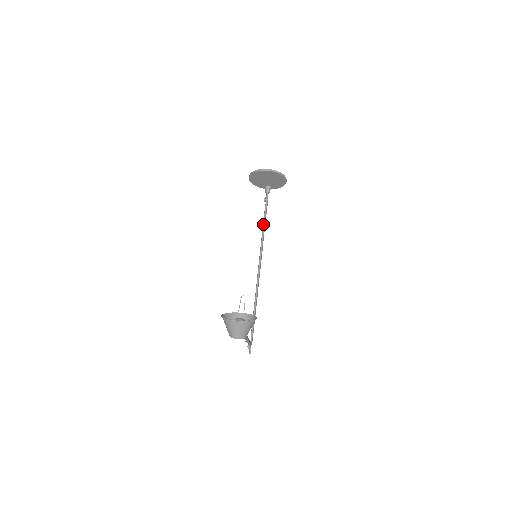
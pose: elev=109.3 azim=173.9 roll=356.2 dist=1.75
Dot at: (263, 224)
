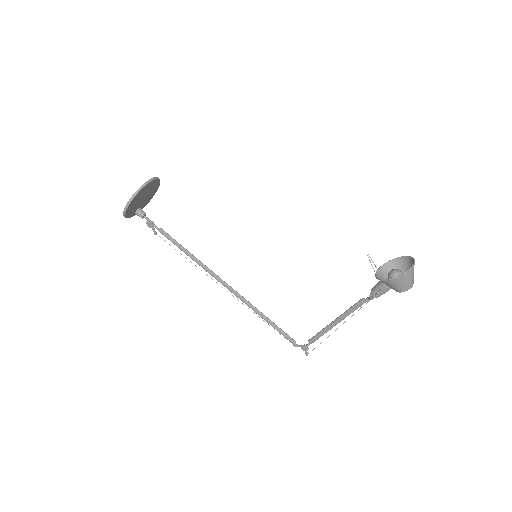
Dot at: (180, 246)
